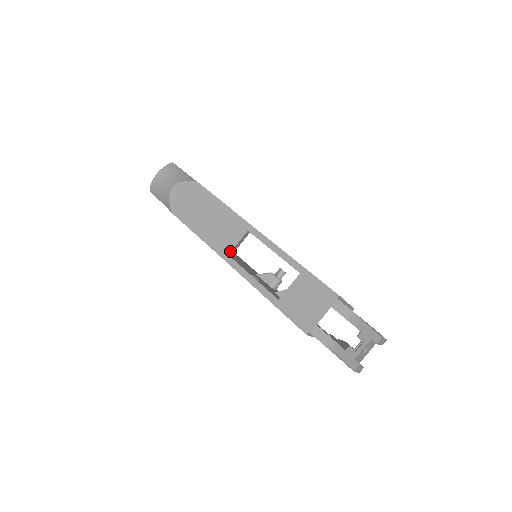
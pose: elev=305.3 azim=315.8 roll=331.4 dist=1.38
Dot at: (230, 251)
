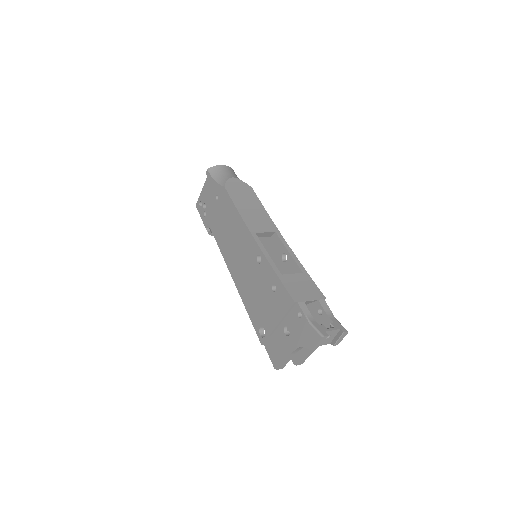
Dot at: (258, 232)
